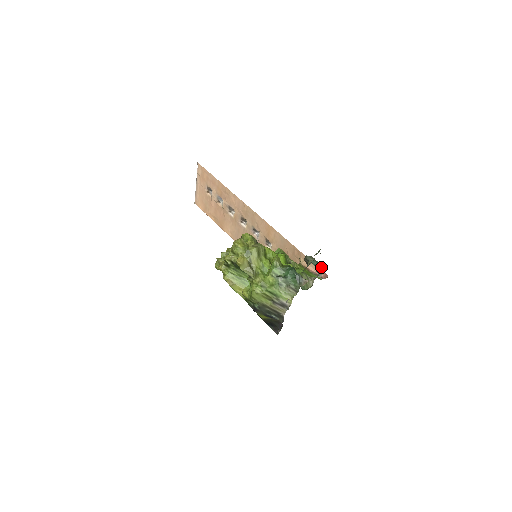
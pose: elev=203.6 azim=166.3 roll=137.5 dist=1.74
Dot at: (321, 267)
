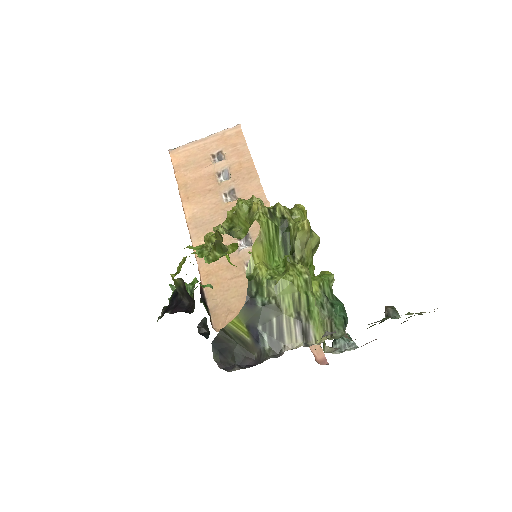
Dot at: (349, 343)
